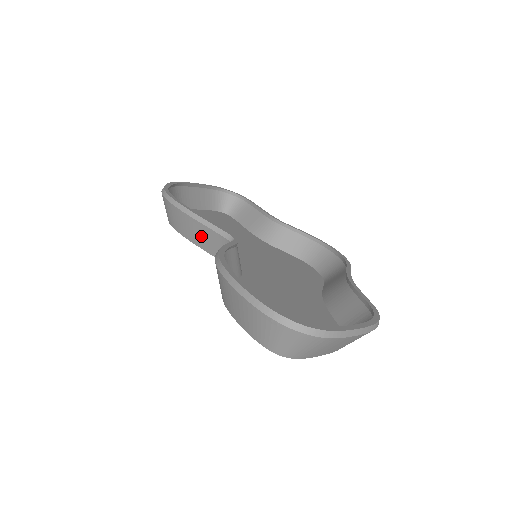
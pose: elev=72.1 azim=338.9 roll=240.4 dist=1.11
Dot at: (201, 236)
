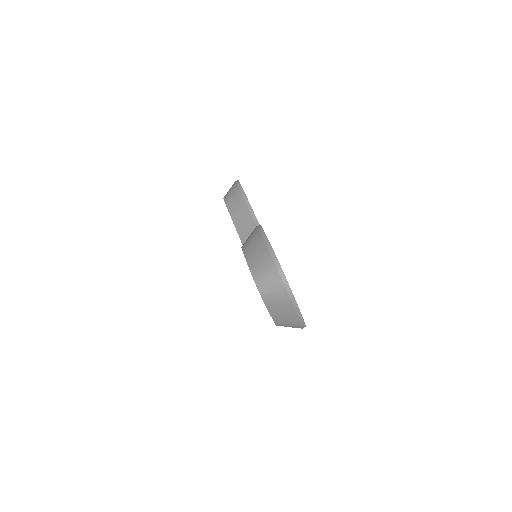
Dot at: (242, 218)
